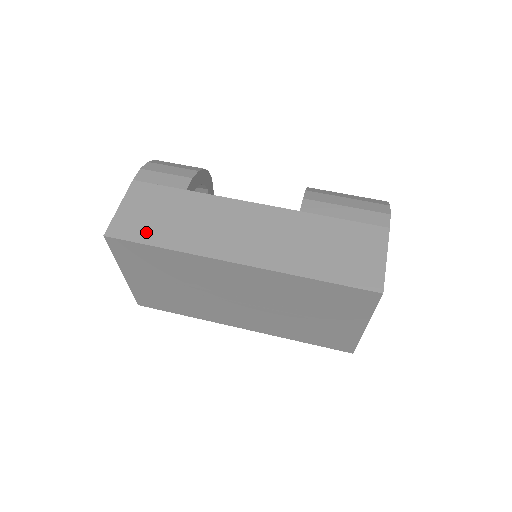
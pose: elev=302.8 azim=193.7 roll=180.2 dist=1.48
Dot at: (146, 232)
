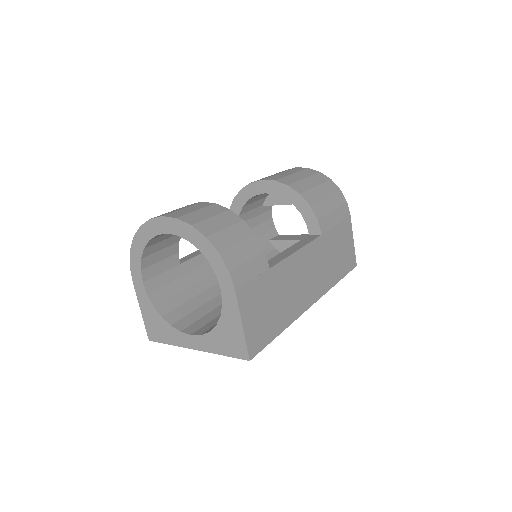
Dot at: (269, 330)
